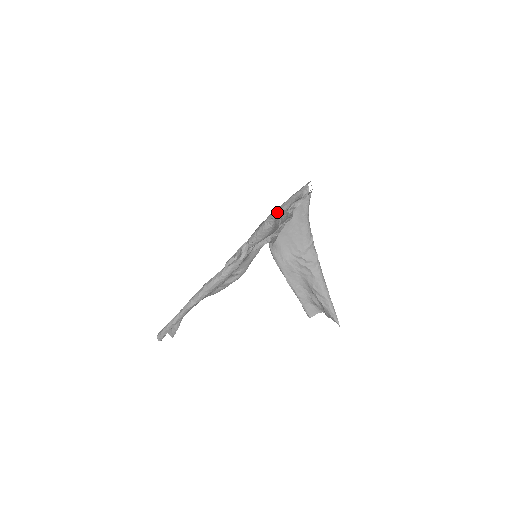
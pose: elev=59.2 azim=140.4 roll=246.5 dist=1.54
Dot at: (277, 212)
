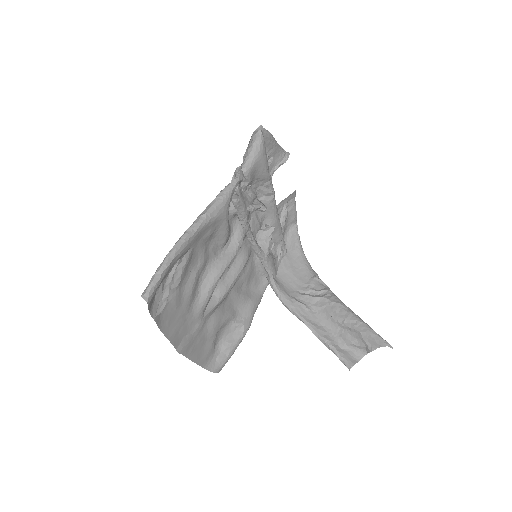
Dot at: (262, 128)
